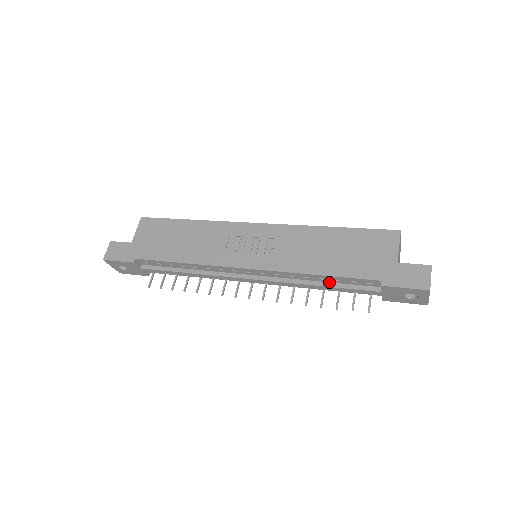
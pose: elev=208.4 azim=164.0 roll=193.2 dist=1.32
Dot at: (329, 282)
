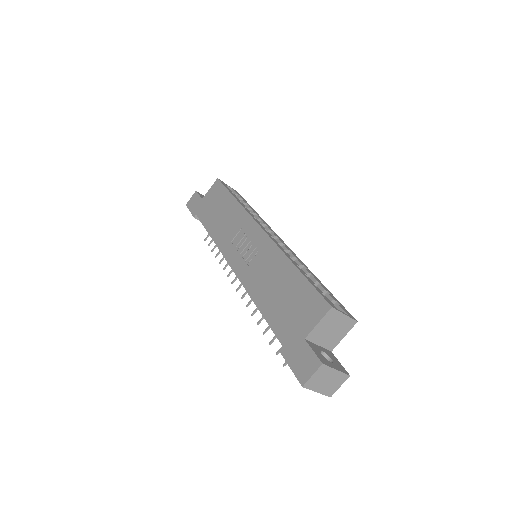
Dot at: occluded
